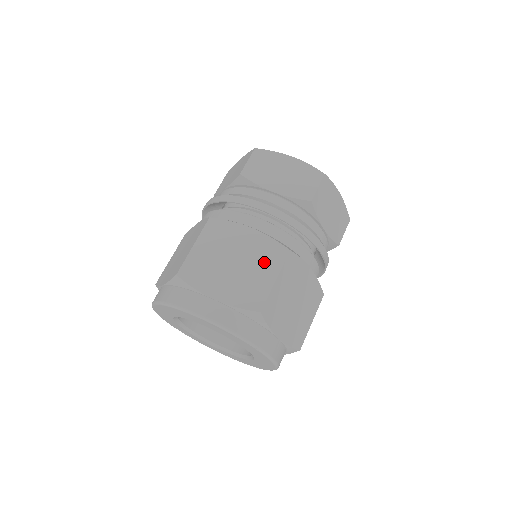
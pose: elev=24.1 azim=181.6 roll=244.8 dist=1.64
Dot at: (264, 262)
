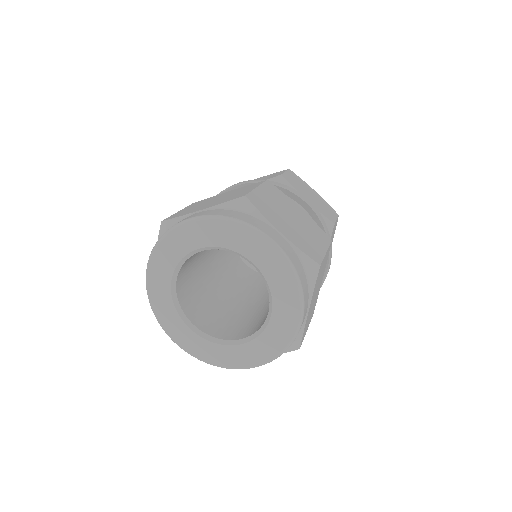
Dot at: (315, 235)
